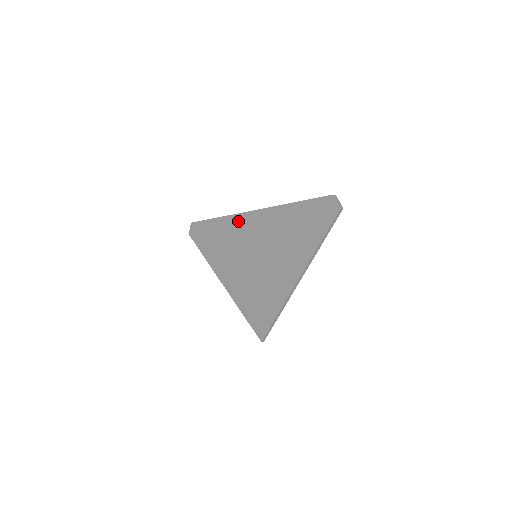
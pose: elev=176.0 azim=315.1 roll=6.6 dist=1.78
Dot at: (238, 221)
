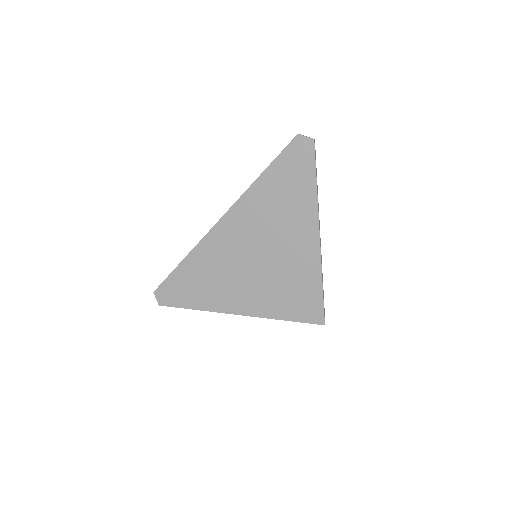
Dot at: (211, 241)
